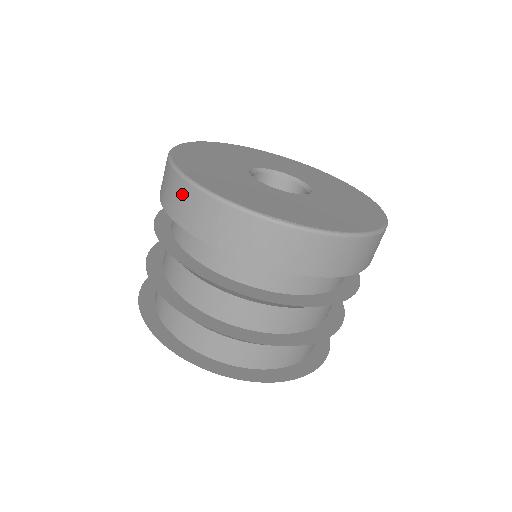
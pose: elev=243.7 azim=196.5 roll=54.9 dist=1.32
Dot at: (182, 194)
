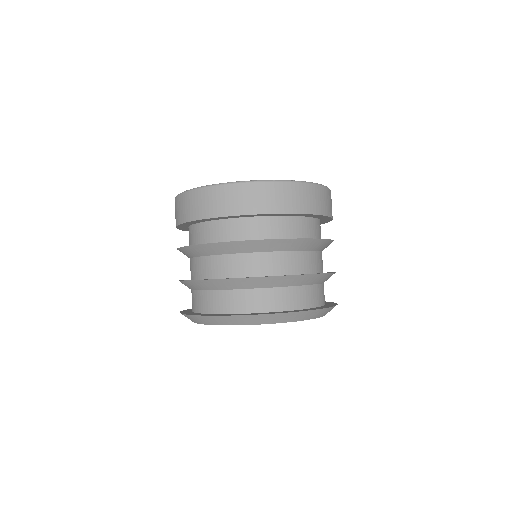
Dot at: (225, 195)
